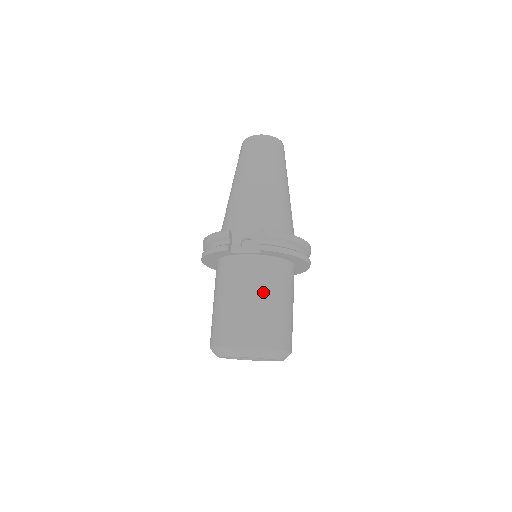
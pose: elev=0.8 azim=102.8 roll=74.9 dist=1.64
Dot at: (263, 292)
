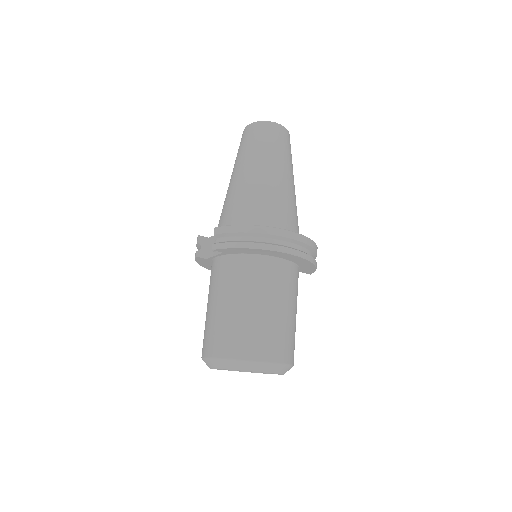
Dot at: (227, 295)
